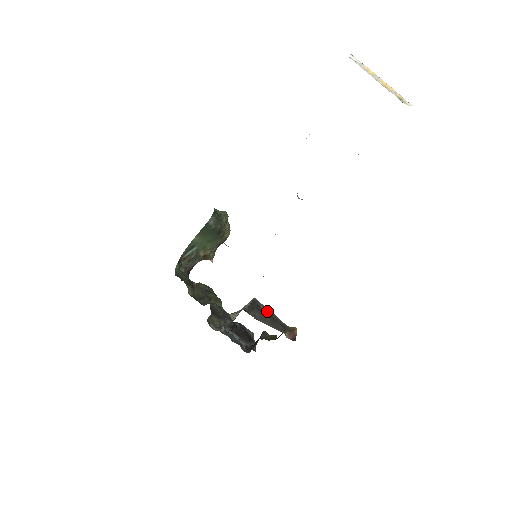
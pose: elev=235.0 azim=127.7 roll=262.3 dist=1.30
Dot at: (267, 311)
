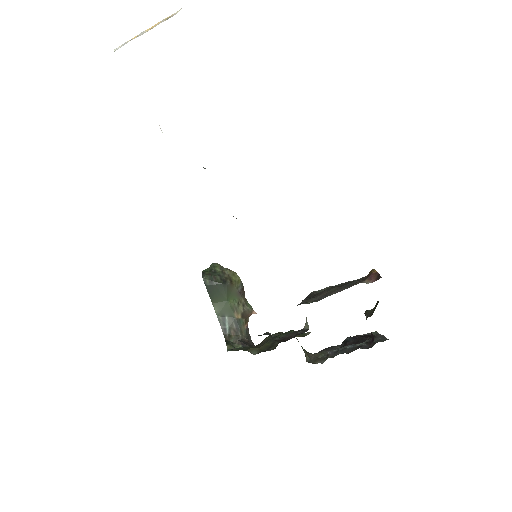
Dot at: occluded
